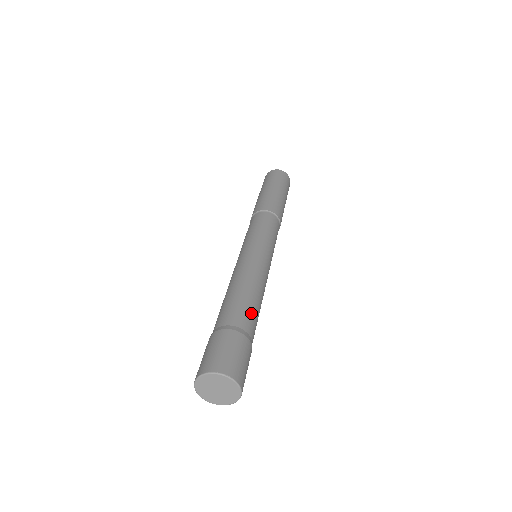
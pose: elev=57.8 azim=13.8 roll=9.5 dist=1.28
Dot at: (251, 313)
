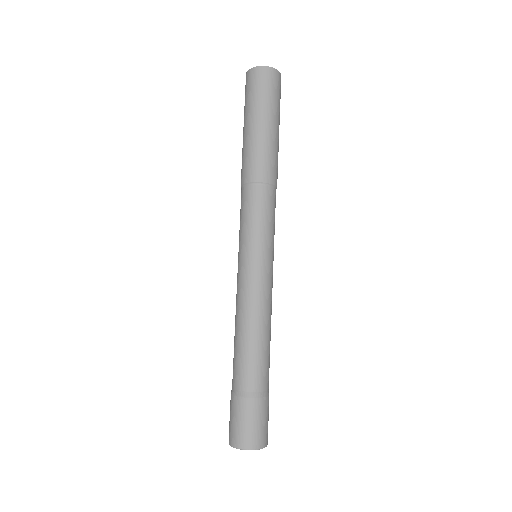
Dot at: (264, 365)
